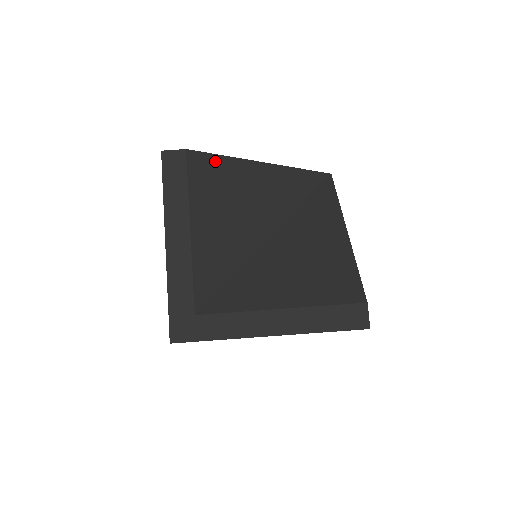
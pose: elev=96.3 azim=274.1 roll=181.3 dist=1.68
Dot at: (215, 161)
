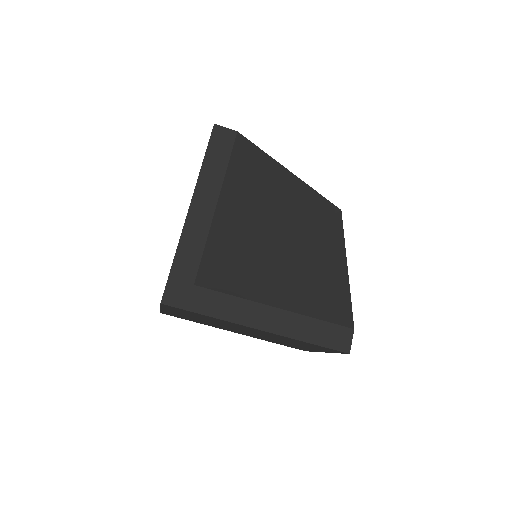
Dot at: (257, 154)
